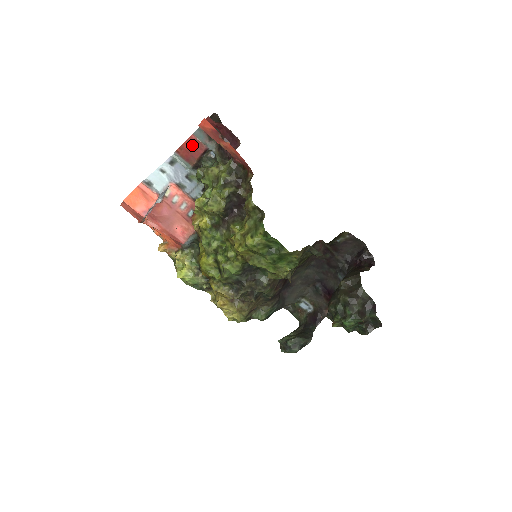
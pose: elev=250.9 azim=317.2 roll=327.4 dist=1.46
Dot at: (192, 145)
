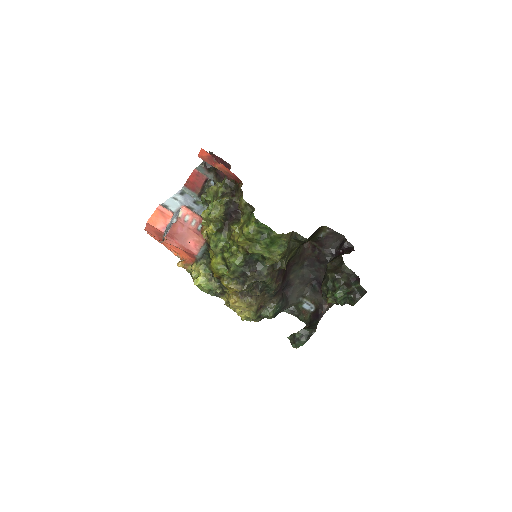
Dot at: (196, 177)
